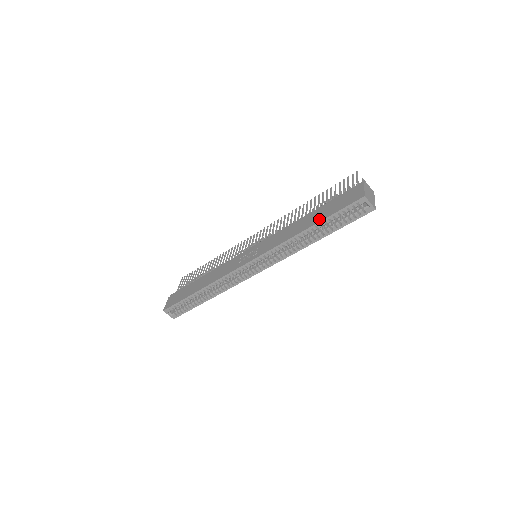
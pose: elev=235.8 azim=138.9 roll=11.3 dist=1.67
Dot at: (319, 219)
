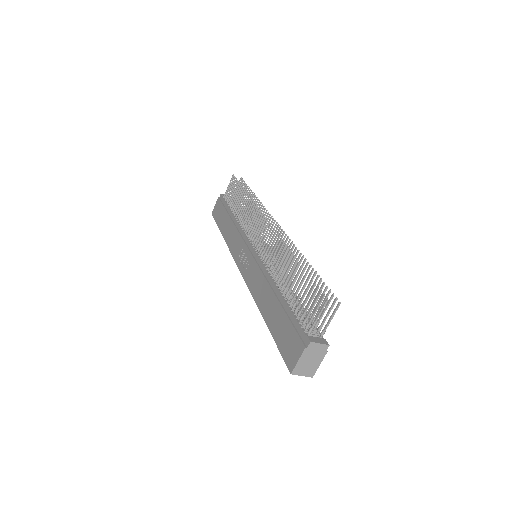
Dot at: (270, 326)
